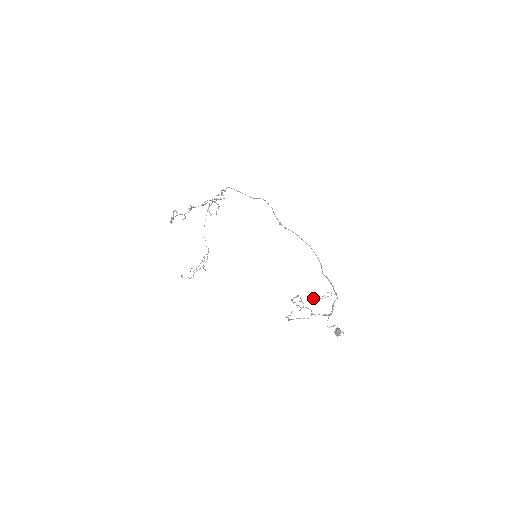
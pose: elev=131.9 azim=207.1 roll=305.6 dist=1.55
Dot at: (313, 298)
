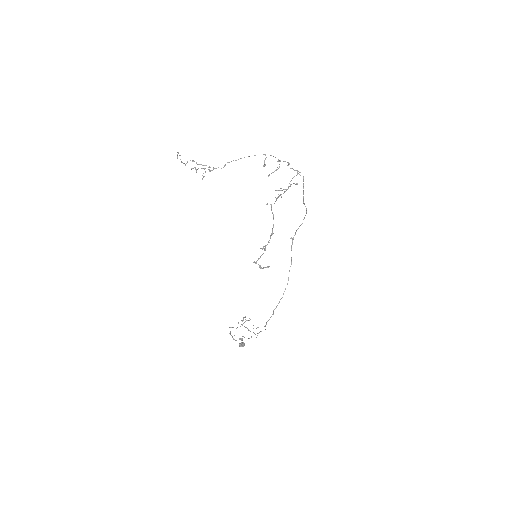
Dot at: occluded
